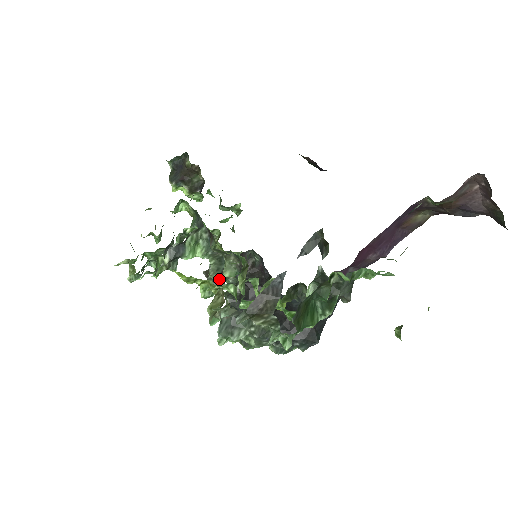
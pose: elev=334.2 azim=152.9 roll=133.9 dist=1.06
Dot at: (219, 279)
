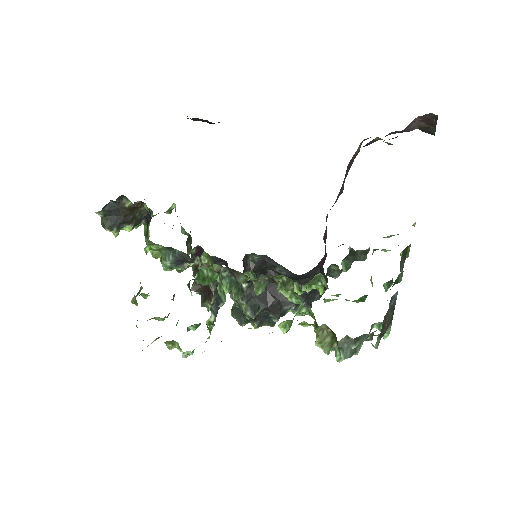
Dot at: occluded
